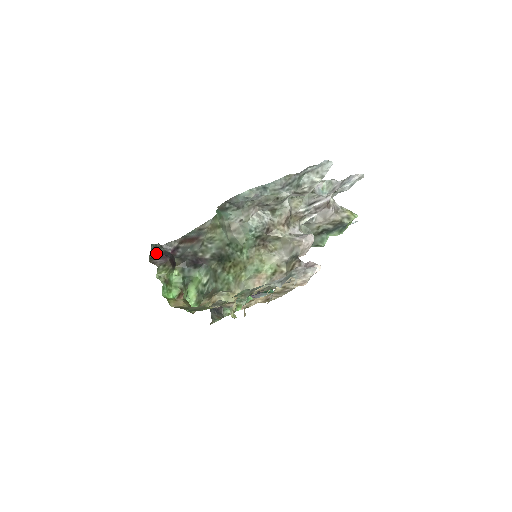
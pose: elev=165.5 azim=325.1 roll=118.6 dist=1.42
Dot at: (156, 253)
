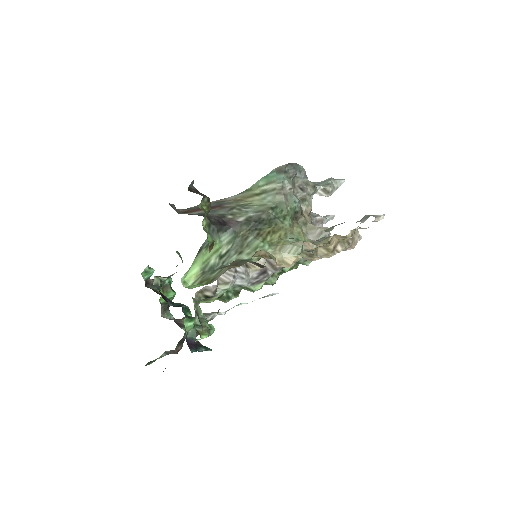
Dot at: (194, 188)
